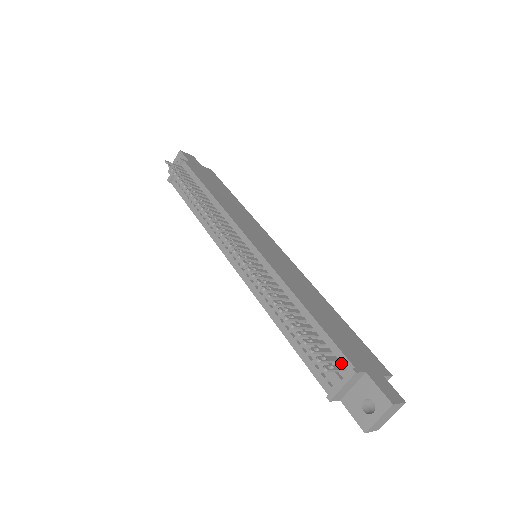
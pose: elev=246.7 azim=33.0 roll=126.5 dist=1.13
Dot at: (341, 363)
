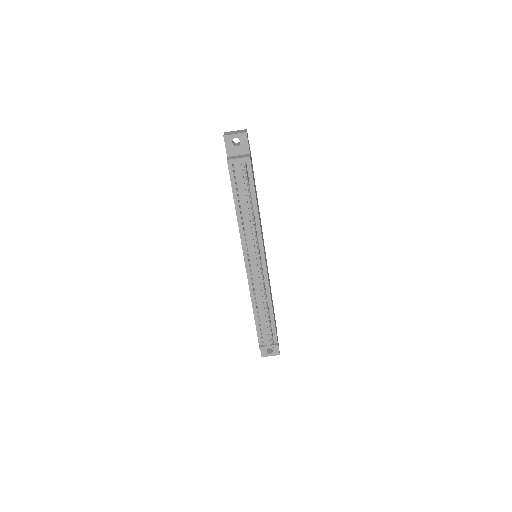
Dot at: (273, 339)
